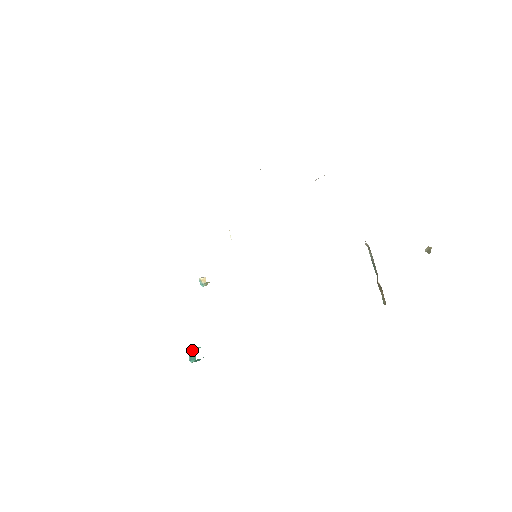
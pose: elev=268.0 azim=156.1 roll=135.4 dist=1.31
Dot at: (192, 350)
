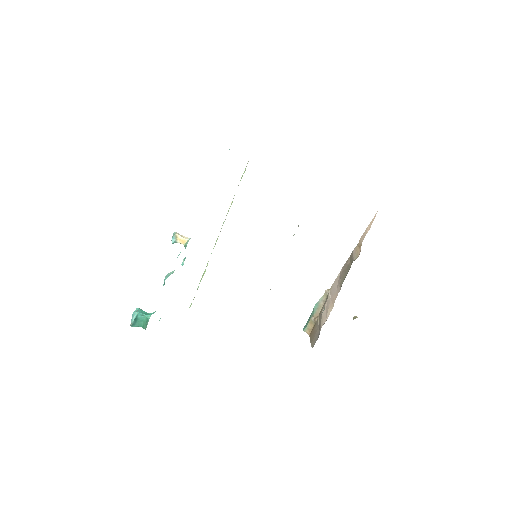
Dot at: (143, 316)
